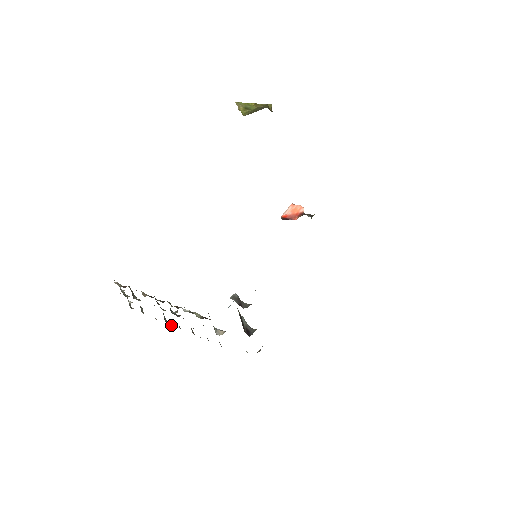
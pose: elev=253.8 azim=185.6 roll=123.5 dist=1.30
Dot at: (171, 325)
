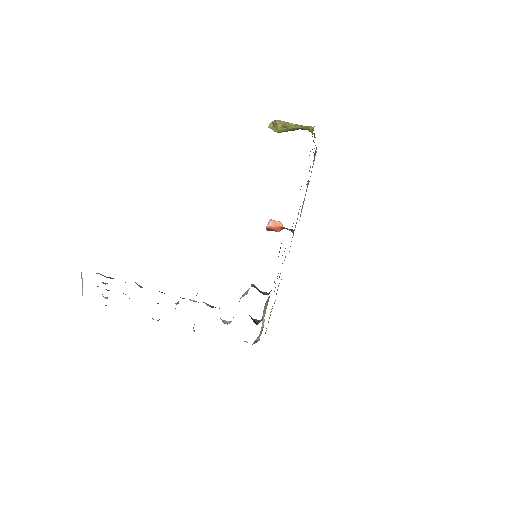
Dot at: (158, 320)
